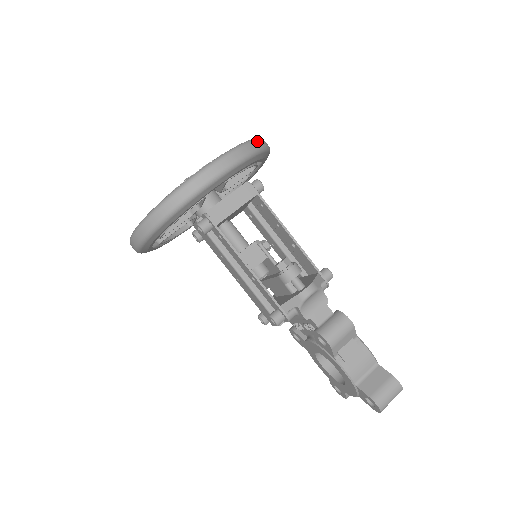
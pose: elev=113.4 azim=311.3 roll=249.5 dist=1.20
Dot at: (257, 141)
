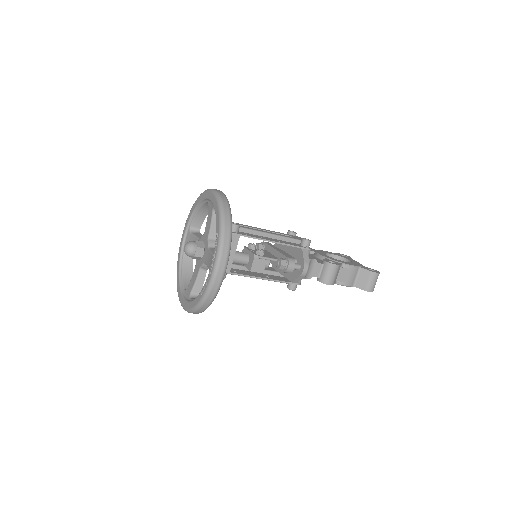
Dot at: (225, 218)
